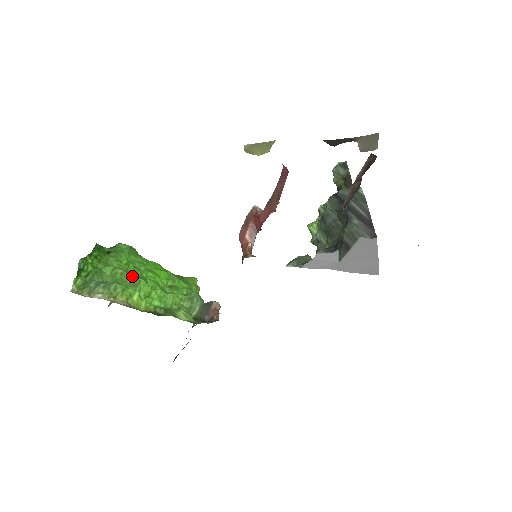
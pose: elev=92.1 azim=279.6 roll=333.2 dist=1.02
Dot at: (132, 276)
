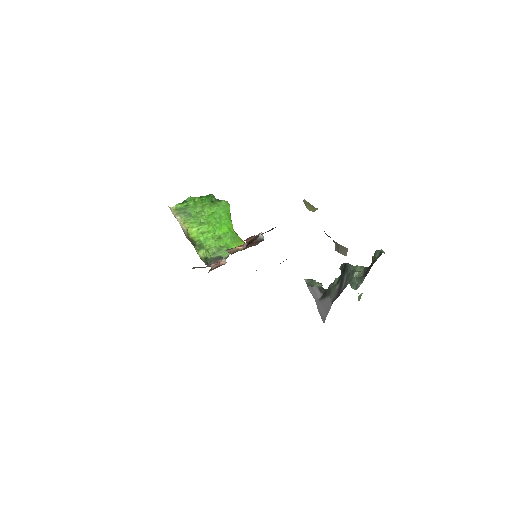
Dot at: (205, 220)
